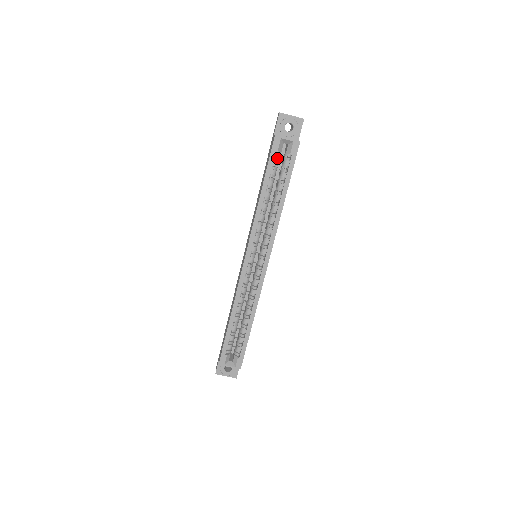
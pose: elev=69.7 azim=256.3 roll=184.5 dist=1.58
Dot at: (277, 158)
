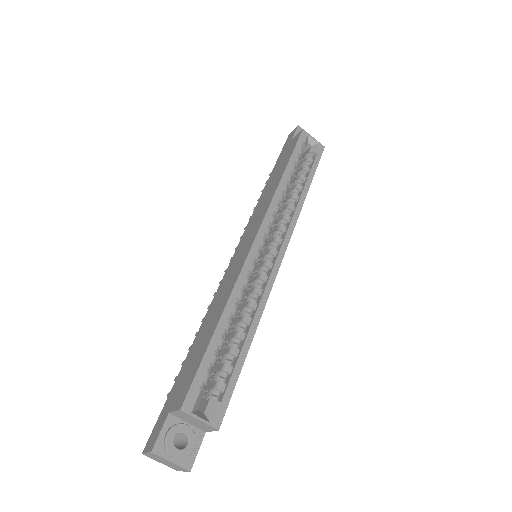
Dot at: (302, 151)
